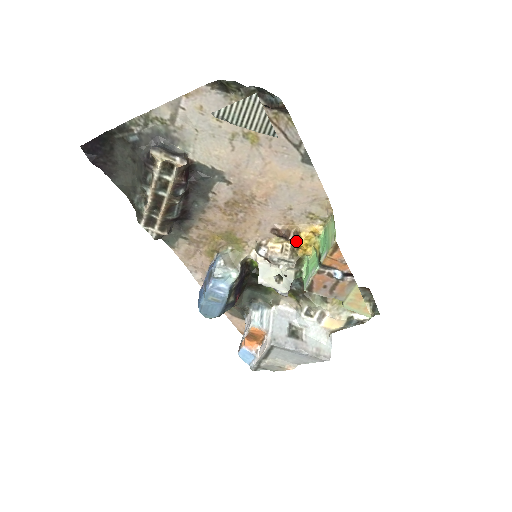
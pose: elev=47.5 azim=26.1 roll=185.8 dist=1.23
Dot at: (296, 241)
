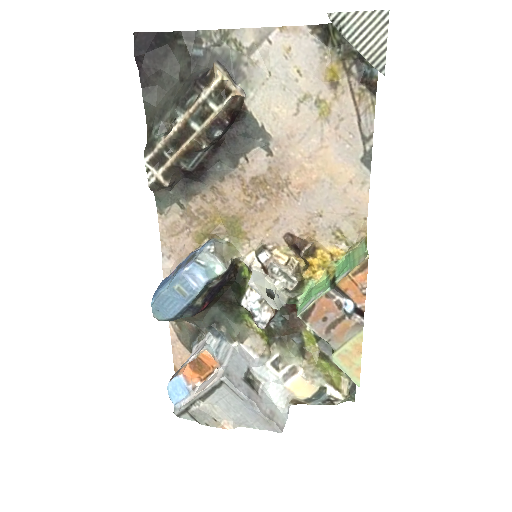
Dot at: (310, 256)
